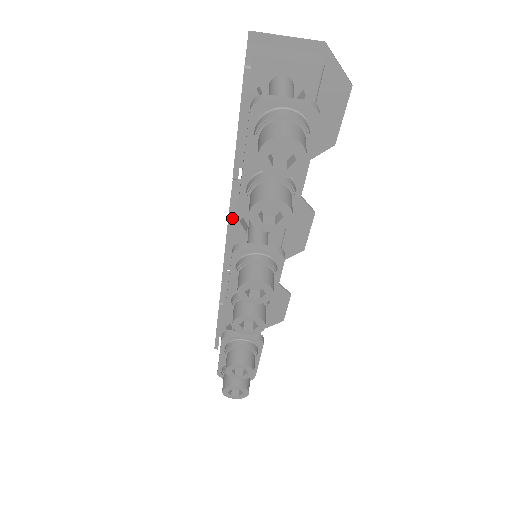
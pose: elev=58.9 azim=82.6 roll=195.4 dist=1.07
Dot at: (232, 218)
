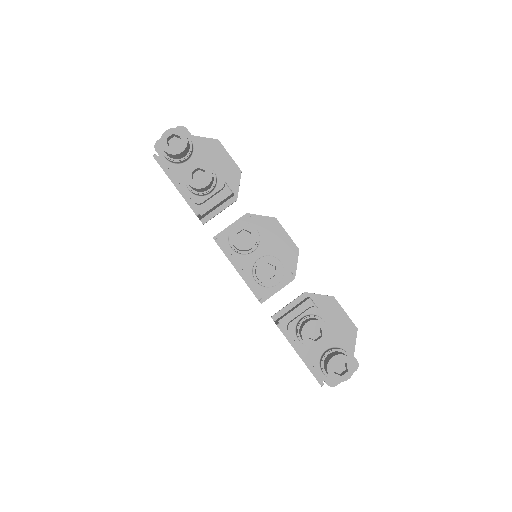
Dot at: (218, 241)
